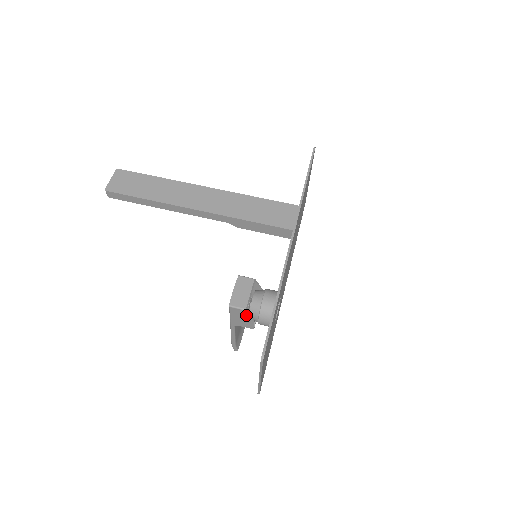
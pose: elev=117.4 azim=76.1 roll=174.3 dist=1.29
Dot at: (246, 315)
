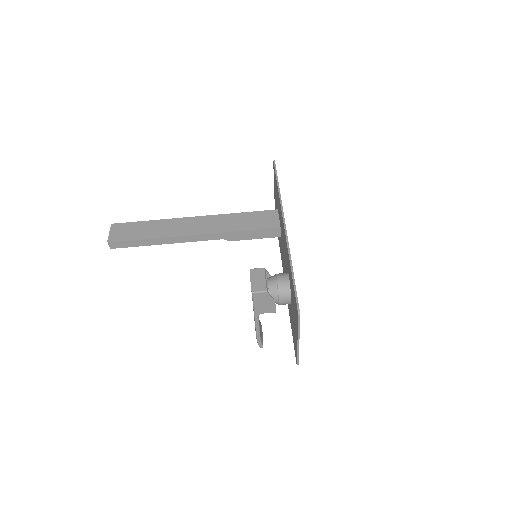
Dot at: (268, 297)
